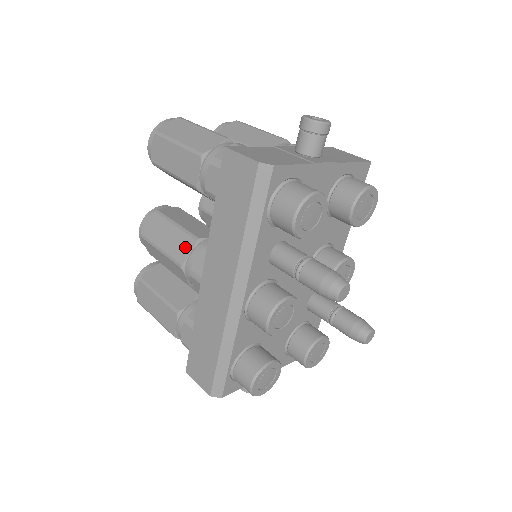
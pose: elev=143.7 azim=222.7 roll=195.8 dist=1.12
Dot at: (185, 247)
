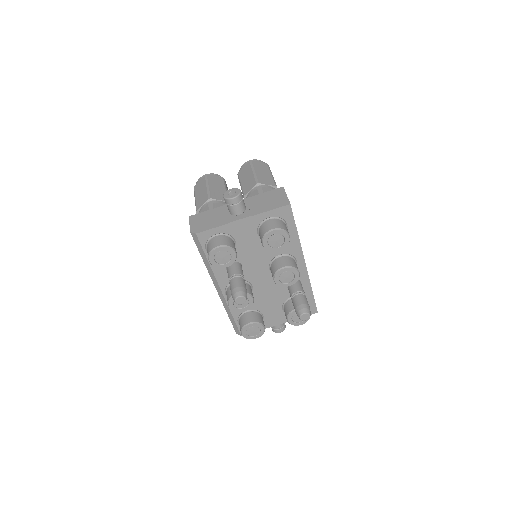
Dot at: occluded
